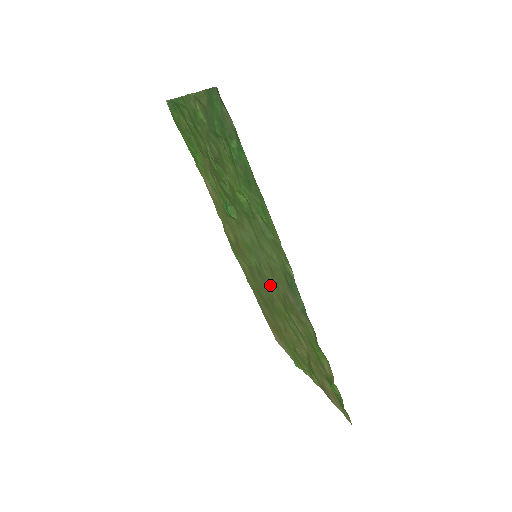
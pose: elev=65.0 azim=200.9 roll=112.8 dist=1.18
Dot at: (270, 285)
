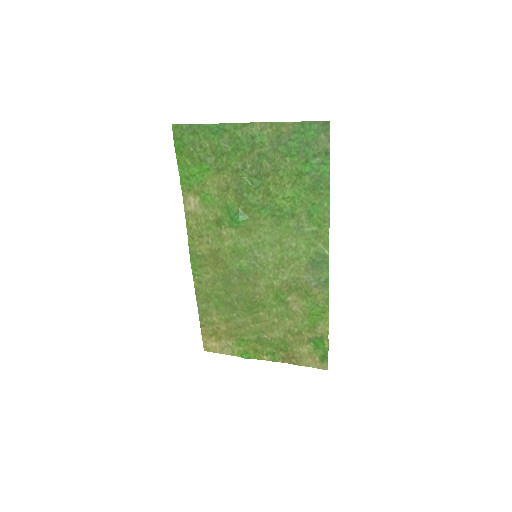
Dot at: (259, 281)
